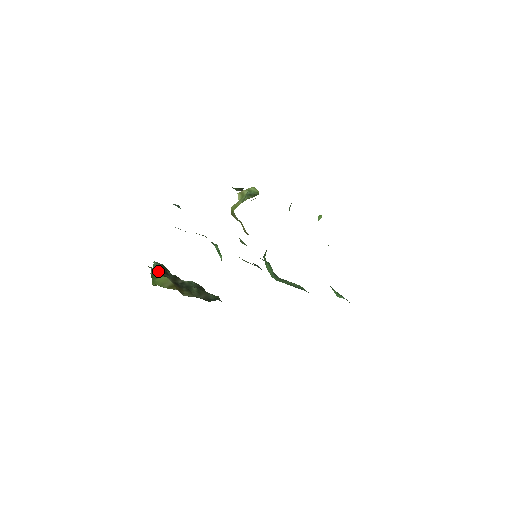
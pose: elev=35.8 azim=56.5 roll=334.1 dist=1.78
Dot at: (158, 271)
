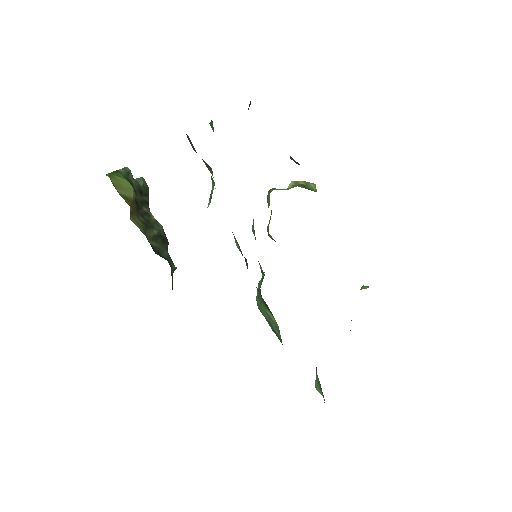
Dot at: (132, 178)
